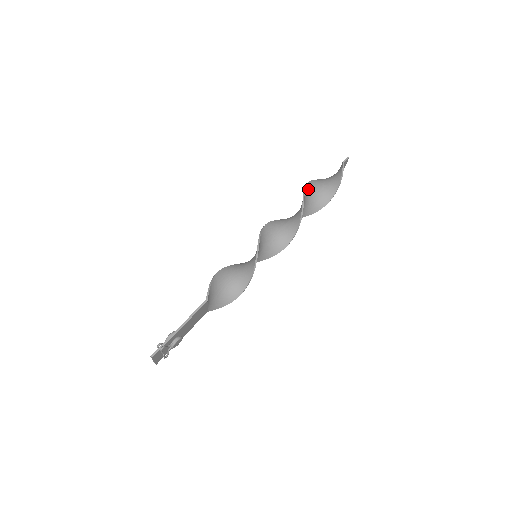
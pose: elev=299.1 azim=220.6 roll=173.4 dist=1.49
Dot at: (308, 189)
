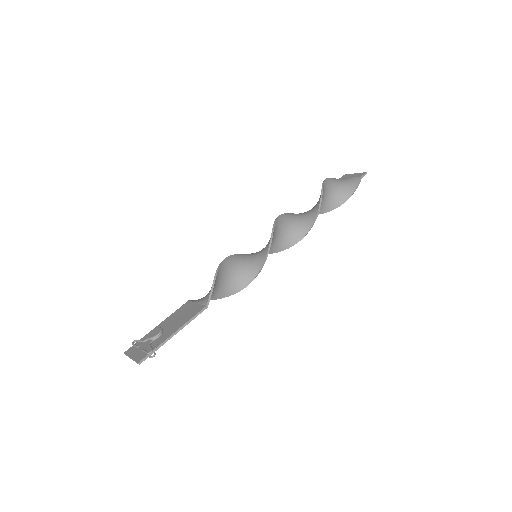
Dot at: occluded
